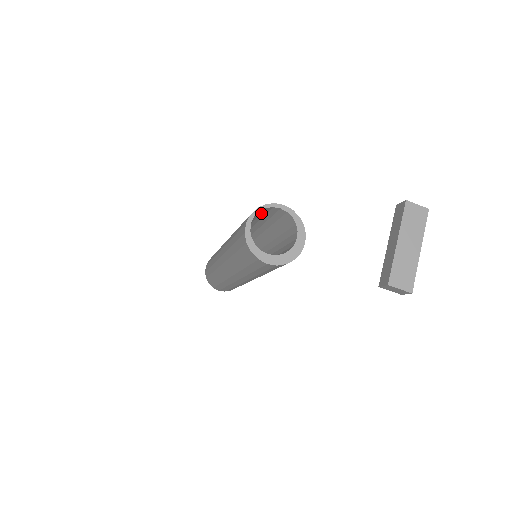
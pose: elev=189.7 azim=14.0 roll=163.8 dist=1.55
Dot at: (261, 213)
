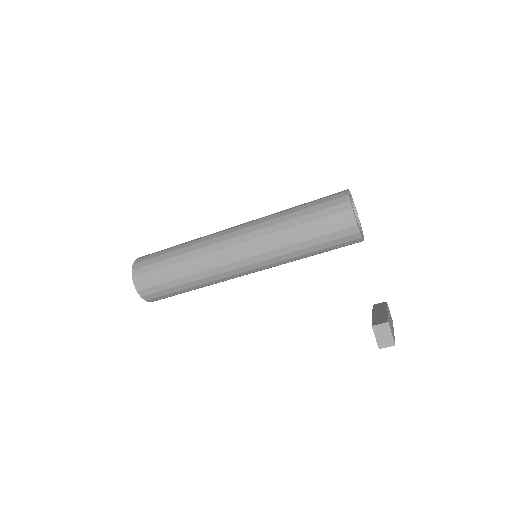
Dot at: occluded
